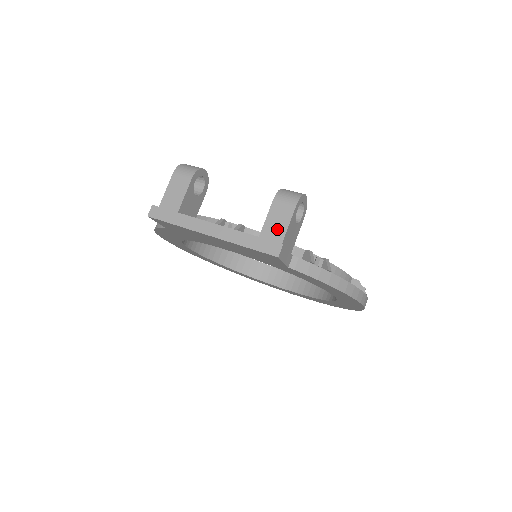
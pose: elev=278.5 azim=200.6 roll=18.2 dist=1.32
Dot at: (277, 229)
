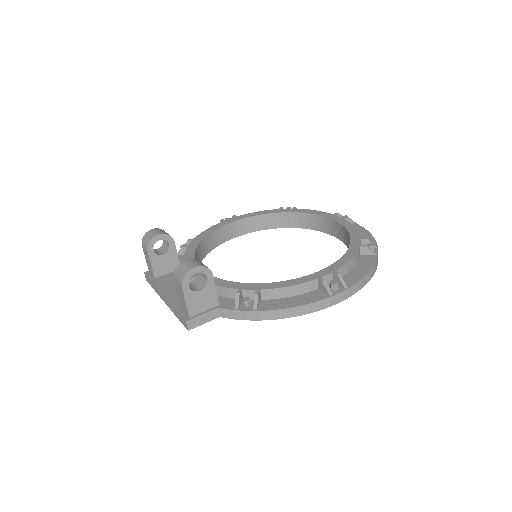
Dot at: (184, 305)
